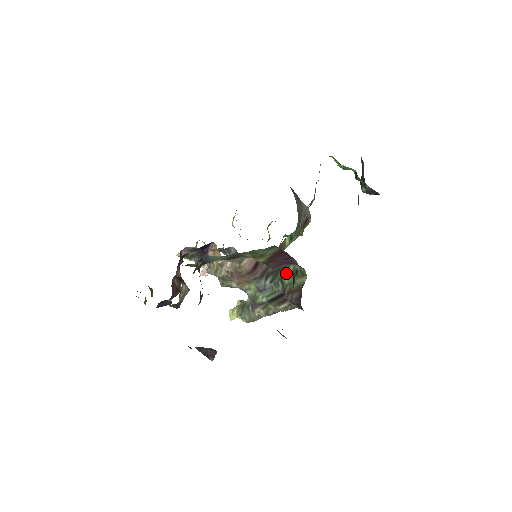
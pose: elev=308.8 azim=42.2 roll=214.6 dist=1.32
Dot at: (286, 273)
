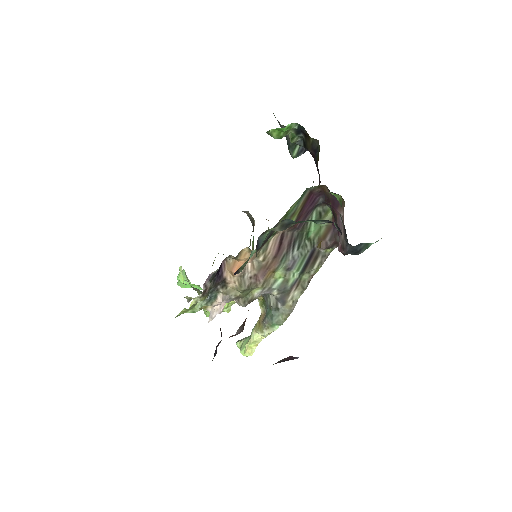
Dot at: (310, 225)
